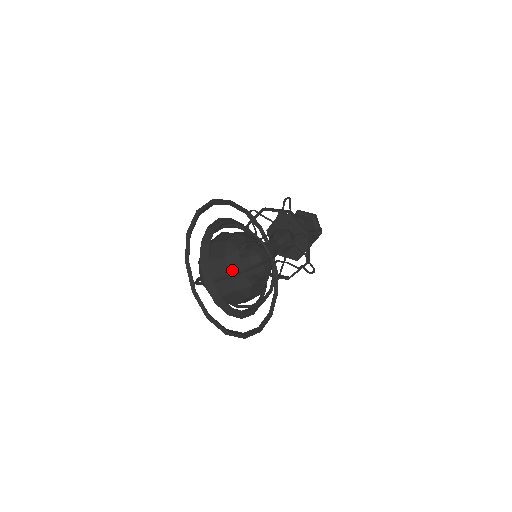
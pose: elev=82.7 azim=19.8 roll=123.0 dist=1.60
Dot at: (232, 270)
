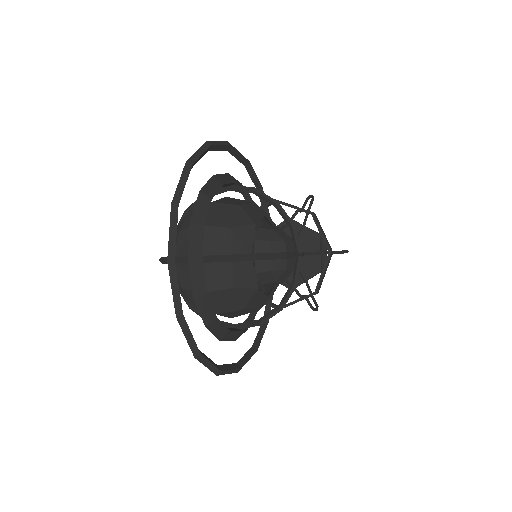
Dot at: (238, 251)
